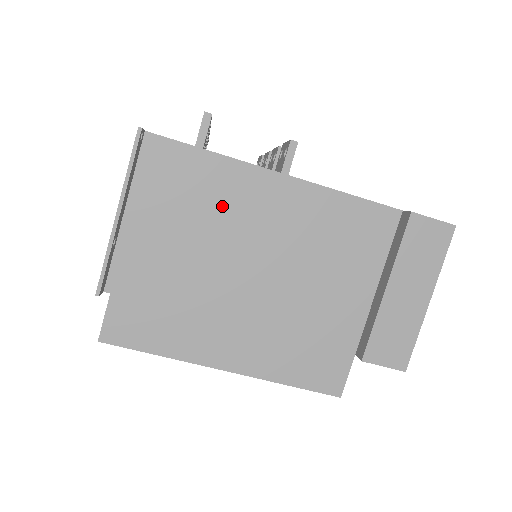
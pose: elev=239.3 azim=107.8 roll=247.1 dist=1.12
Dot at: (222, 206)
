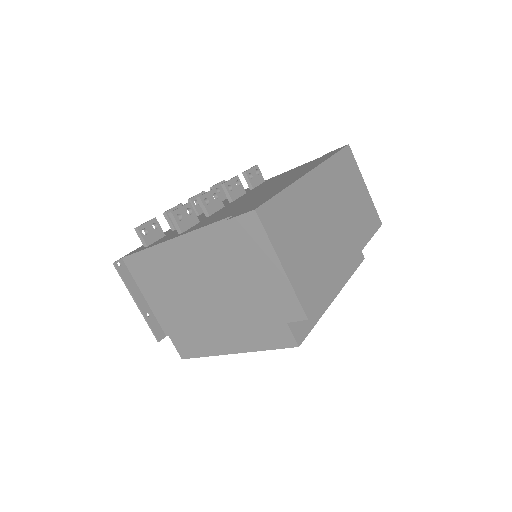
Dot at: (167, 272)
